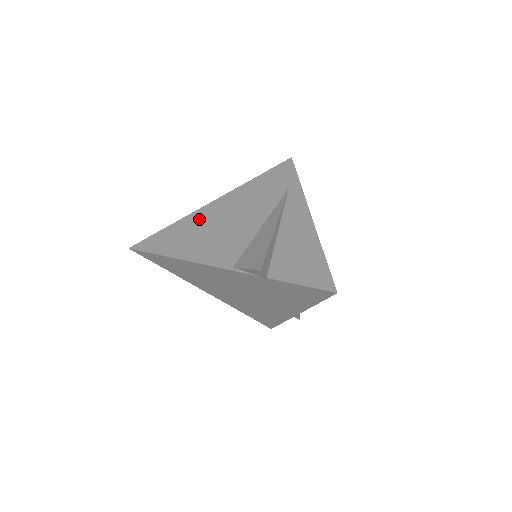
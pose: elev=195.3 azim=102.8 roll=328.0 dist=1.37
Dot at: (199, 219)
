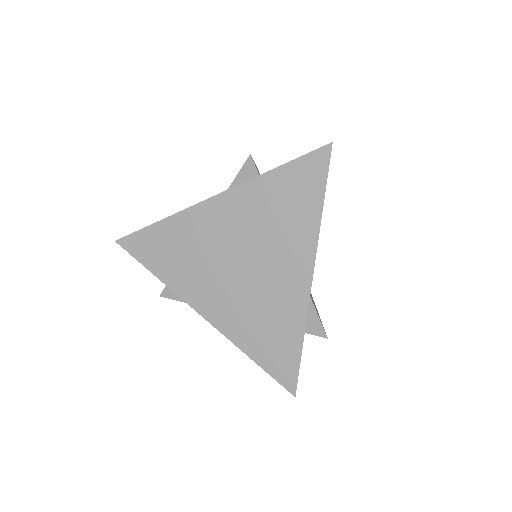
Dot at: occluded
